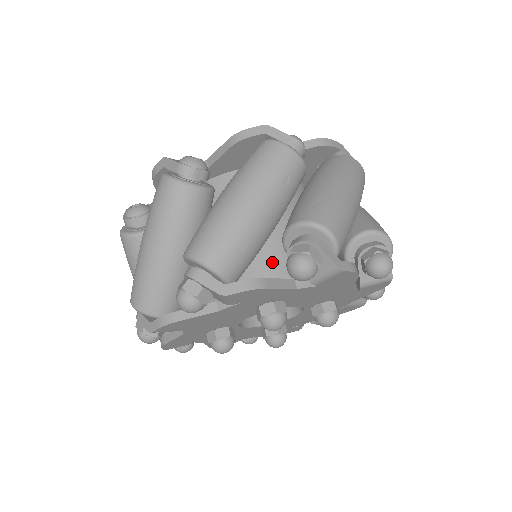
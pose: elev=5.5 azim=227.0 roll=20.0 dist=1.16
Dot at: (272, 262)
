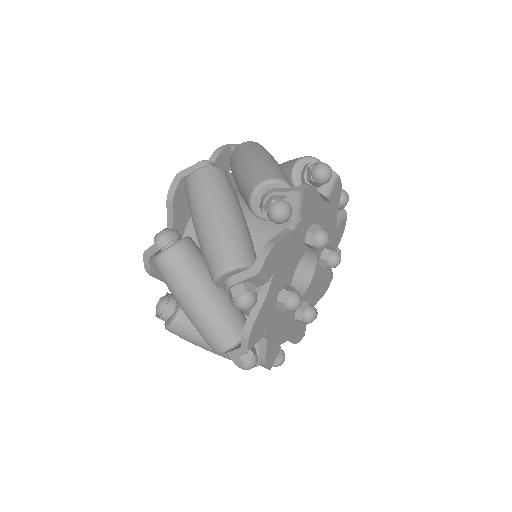
Dot at: occluded
